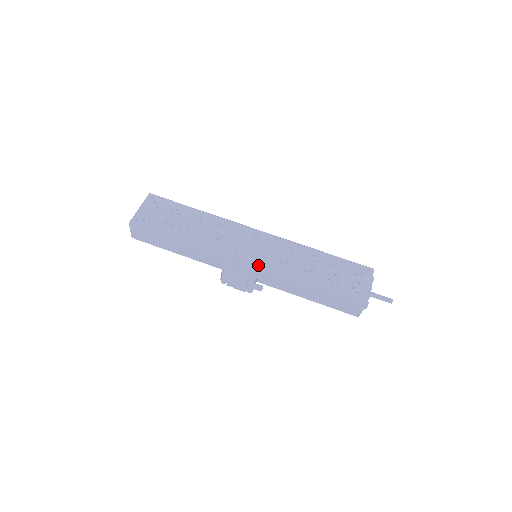
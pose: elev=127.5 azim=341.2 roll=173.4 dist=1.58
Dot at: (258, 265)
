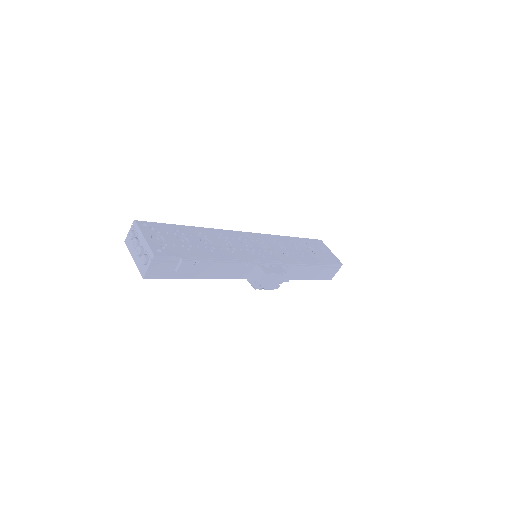
Dot at: (276, 259)
